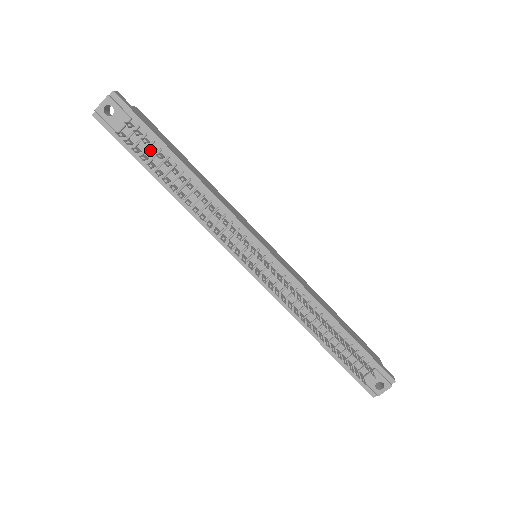
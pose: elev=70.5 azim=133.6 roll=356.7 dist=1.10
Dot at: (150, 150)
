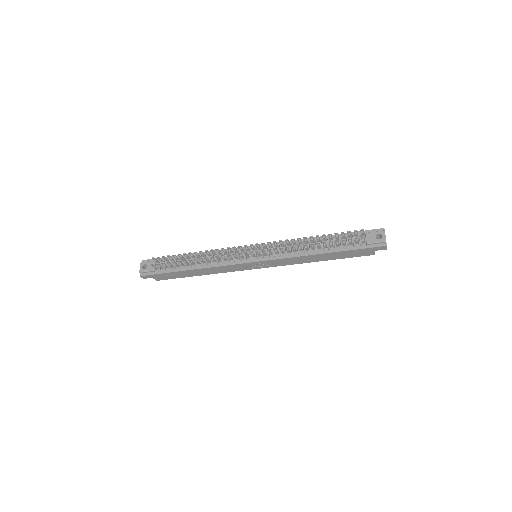
Dot at: (168, 256)
